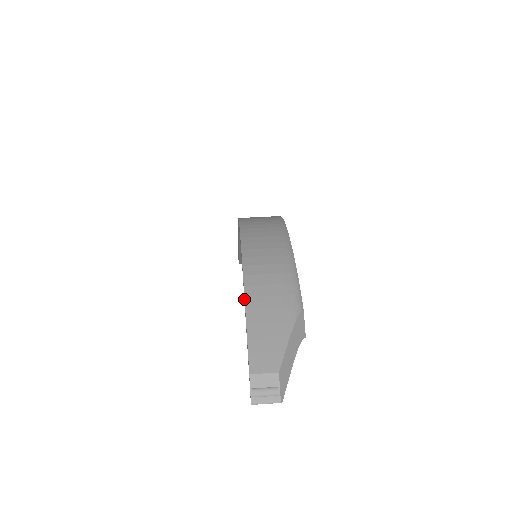
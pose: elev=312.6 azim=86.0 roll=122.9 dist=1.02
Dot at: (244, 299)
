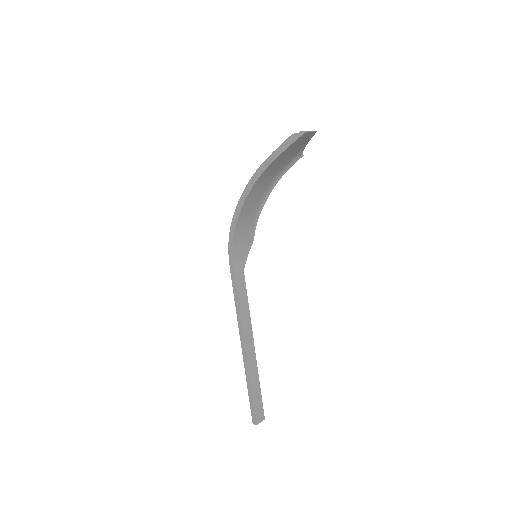
Dot at: (263, 166)
